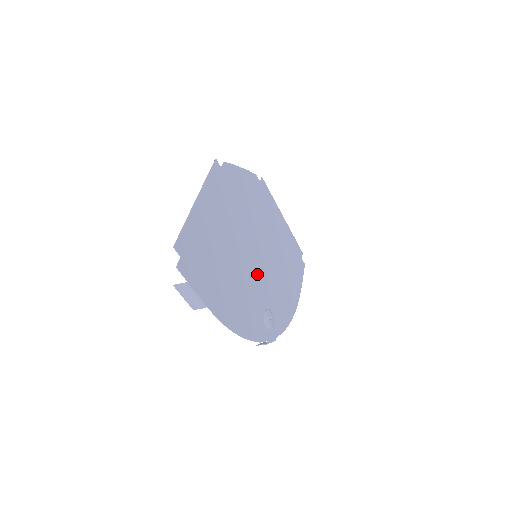
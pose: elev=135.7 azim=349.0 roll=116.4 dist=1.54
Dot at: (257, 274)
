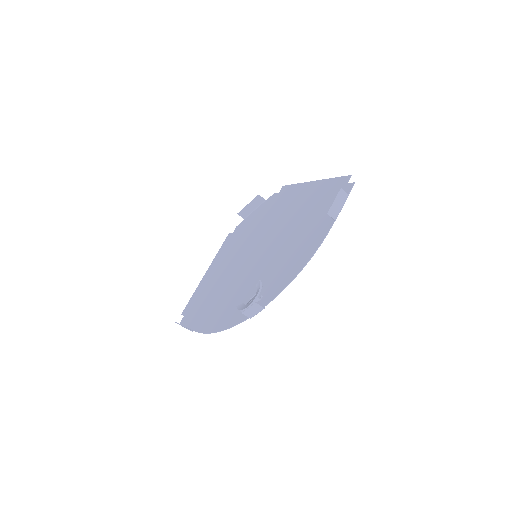
Dot at: (260, 264)
